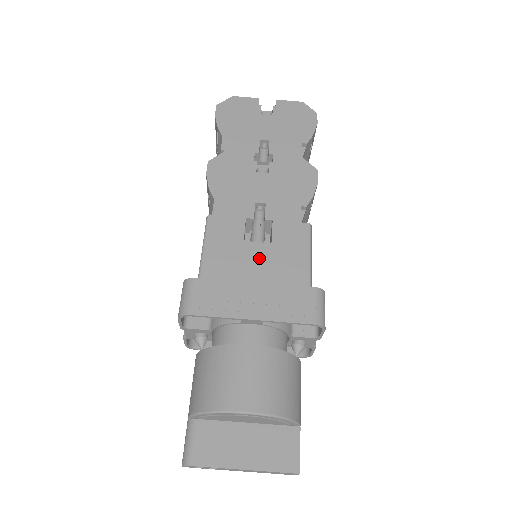
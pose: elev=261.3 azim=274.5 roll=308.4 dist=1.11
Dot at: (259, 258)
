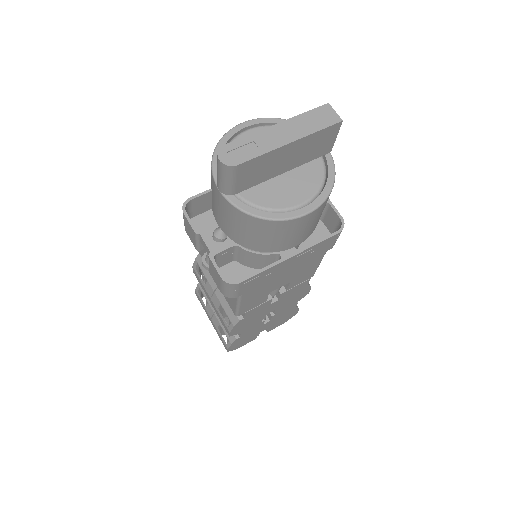
Dot at: occluded
